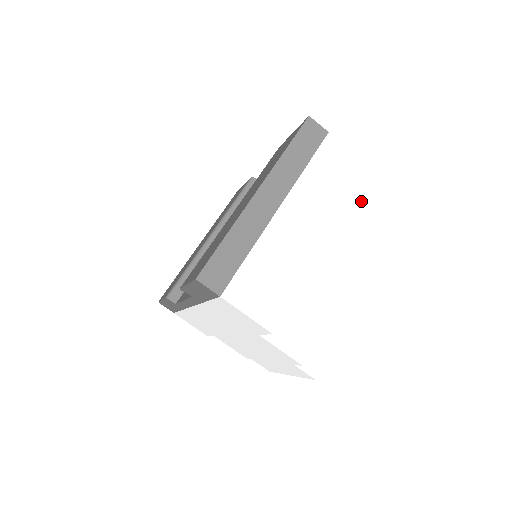
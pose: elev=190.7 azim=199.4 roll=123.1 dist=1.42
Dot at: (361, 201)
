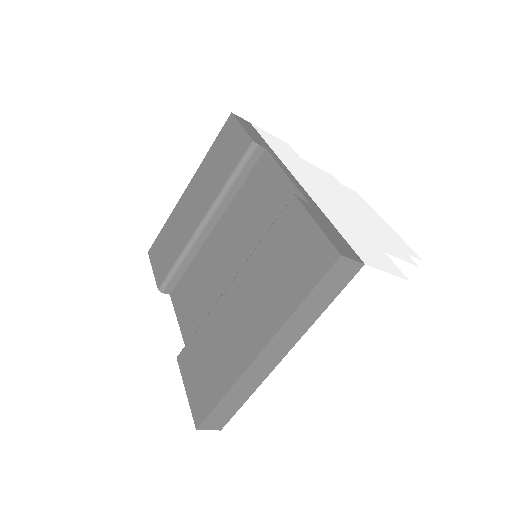
Dot at: occluded
